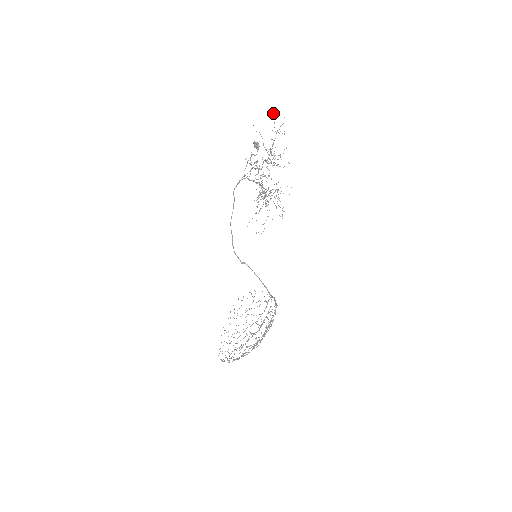
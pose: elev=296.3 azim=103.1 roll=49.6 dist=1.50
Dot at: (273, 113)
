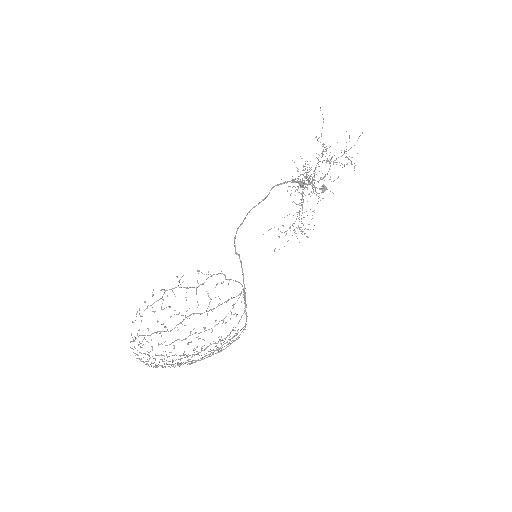
Dot at: occluded
